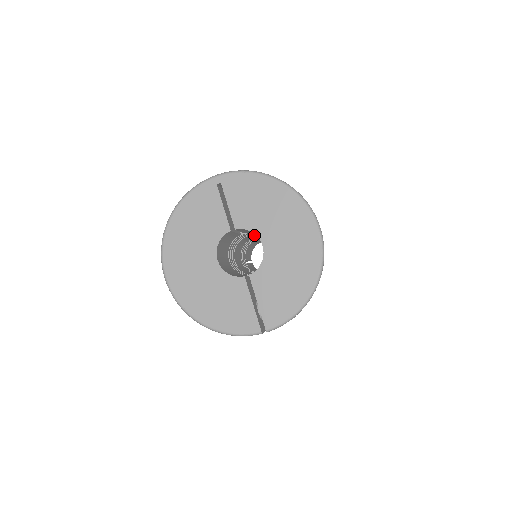
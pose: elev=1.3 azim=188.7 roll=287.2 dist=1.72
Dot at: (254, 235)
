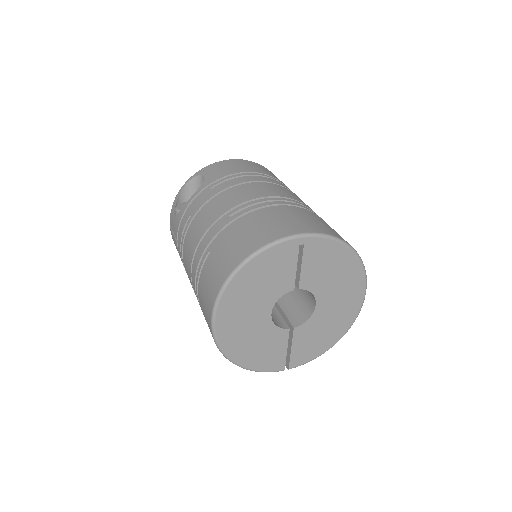
Dot at: occluded
